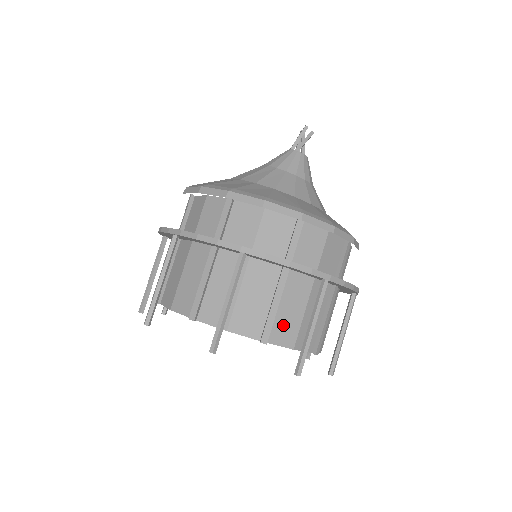
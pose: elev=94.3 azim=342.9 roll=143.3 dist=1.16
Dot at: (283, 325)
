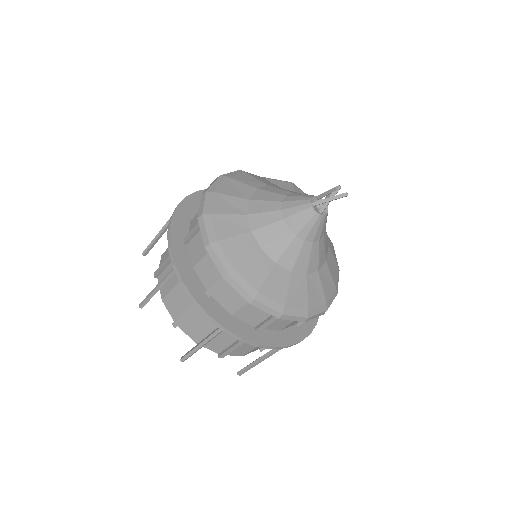
Dot at: (193, 326)
